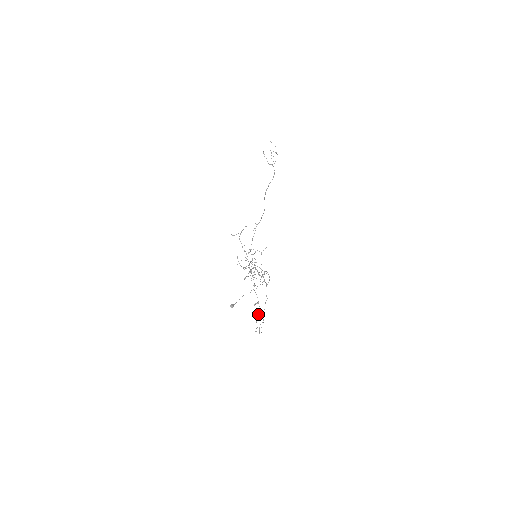
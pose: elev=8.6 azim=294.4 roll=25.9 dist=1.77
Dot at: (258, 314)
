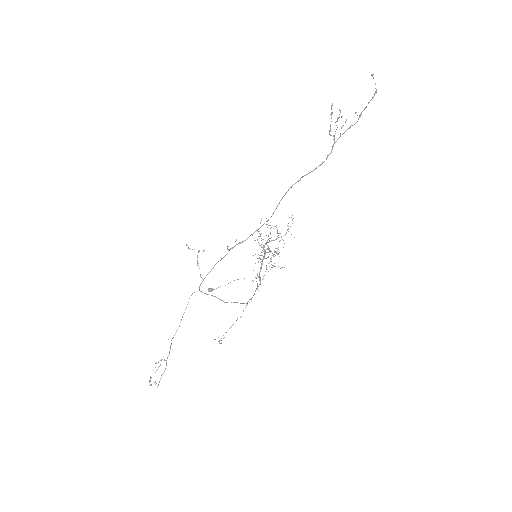
Dot at: occluded
